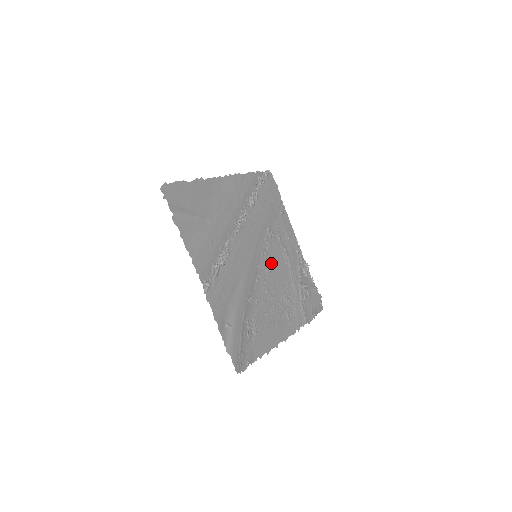
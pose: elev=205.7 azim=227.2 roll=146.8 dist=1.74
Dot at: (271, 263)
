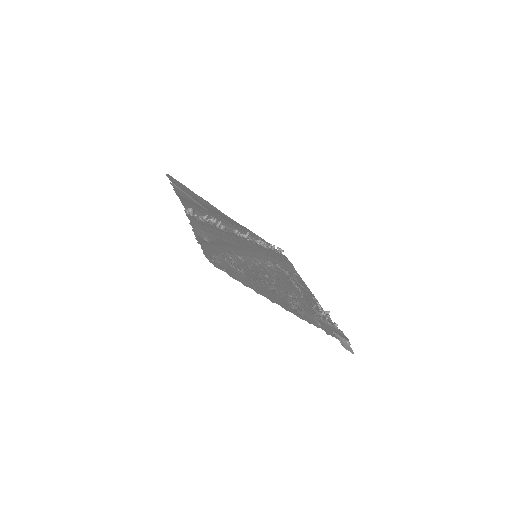
Dot at: (275, 274)
